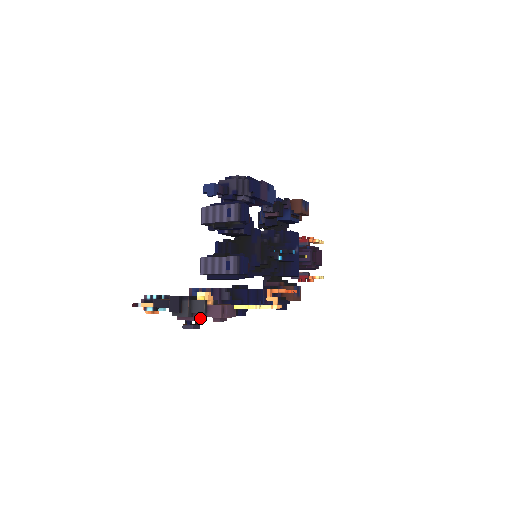
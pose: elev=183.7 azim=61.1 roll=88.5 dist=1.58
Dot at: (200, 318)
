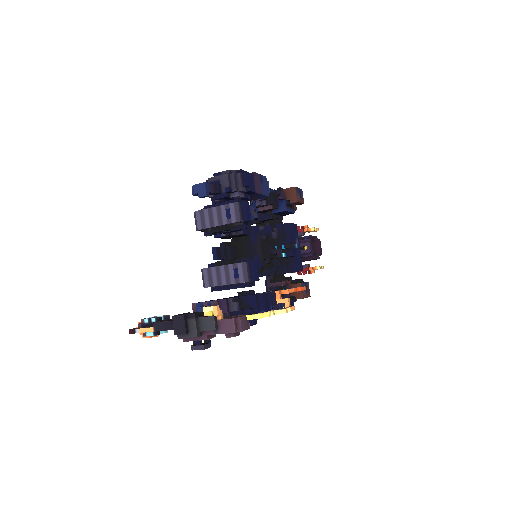
Dot at: (210, 336)
